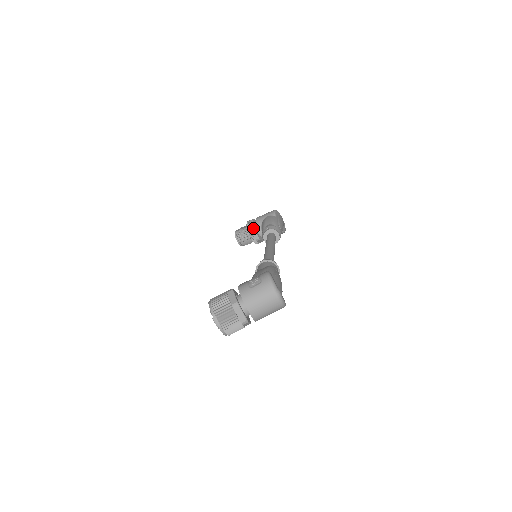
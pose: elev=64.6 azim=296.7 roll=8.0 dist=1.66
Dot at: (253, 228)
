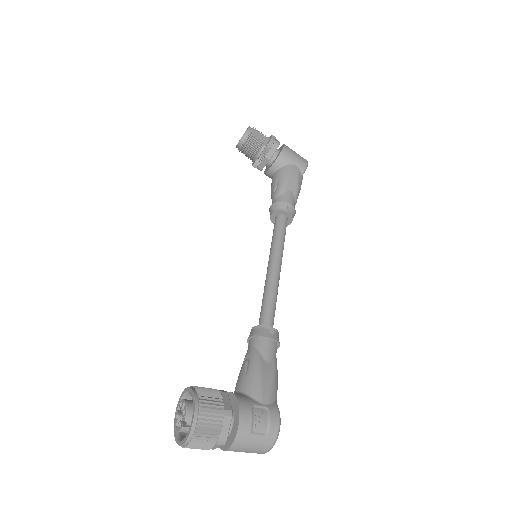
Dot at: (270, 159)
